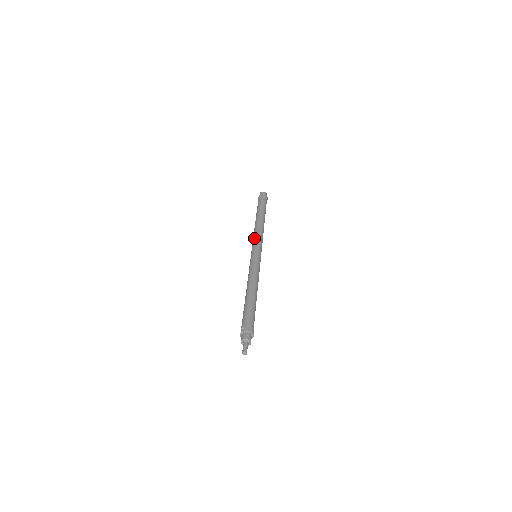
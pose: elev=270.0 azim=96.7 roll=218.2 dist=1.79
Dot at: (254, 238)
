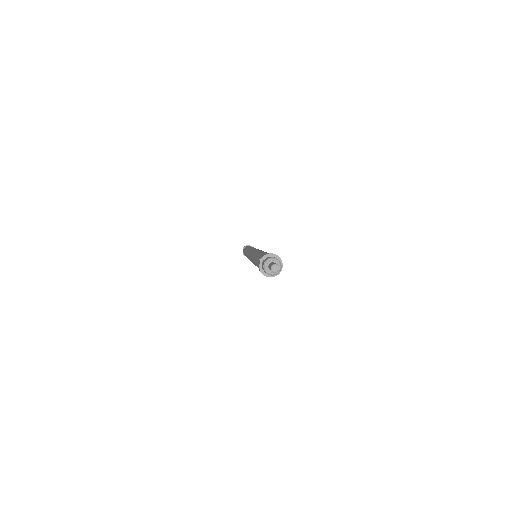
Dot at: (248, 250)
